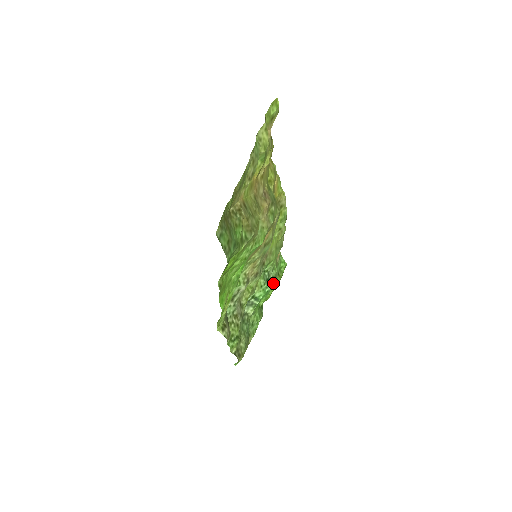
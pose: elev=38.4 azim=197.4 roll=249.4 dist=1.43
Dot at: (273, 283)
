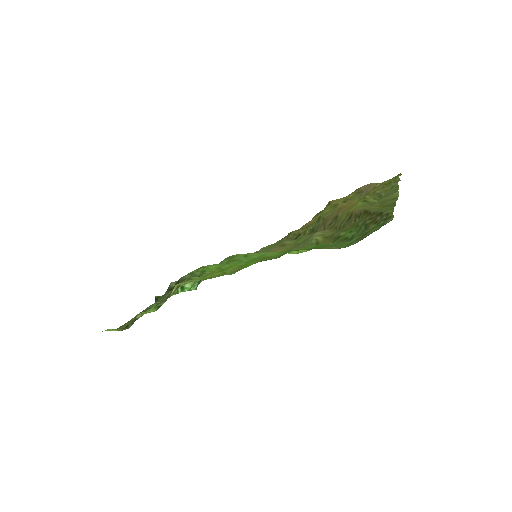
Dot at: occluded
